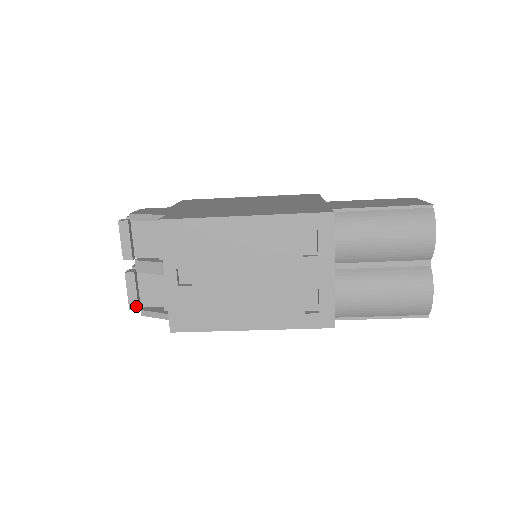
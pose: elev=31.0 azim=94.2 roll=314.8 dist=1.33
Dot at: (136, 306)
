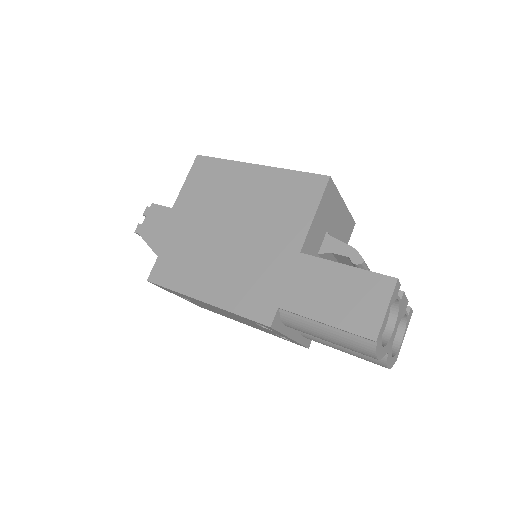
Dot at: occluded
